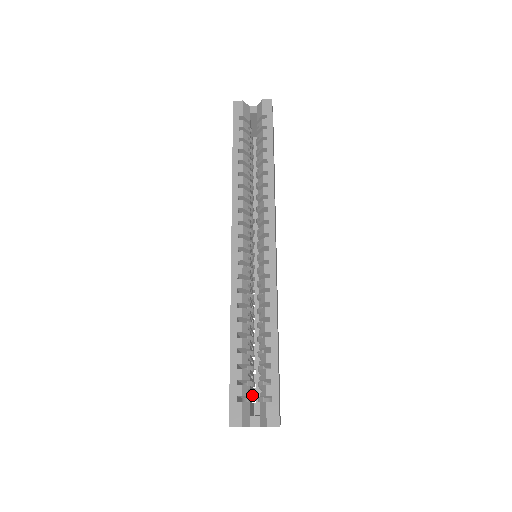
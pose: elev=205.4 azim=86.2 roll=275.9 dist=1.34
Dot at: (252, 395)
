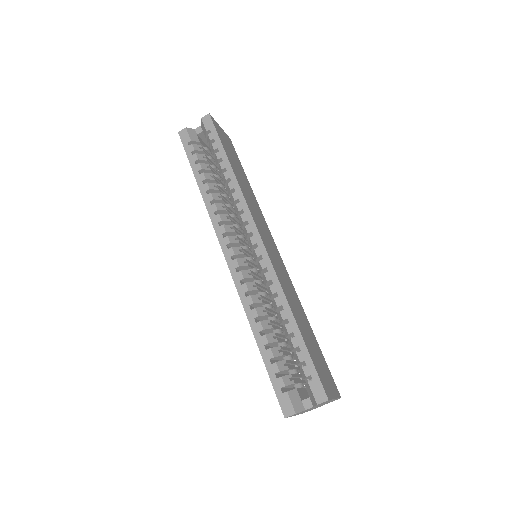
Dot at: (301, 381)
